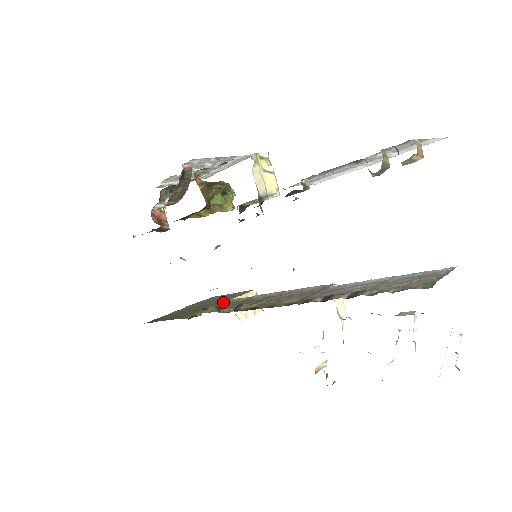
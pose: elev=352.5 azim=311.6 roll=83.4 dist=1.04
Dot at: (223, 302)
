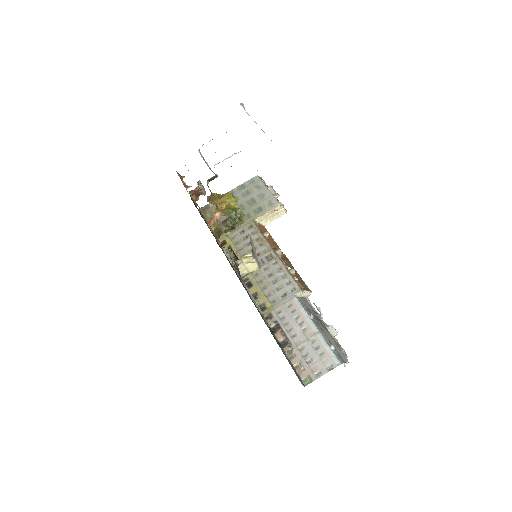
Dot at: (250, 222)
